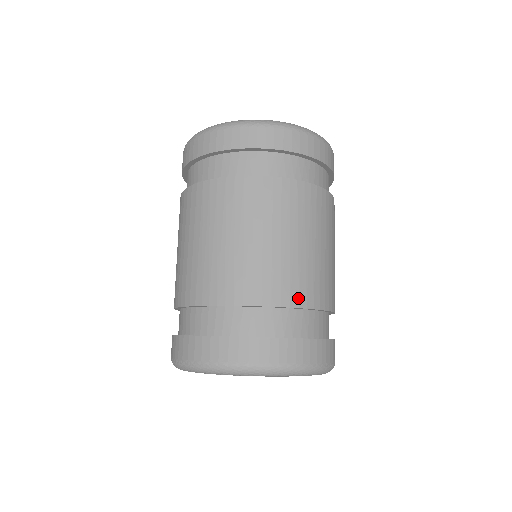
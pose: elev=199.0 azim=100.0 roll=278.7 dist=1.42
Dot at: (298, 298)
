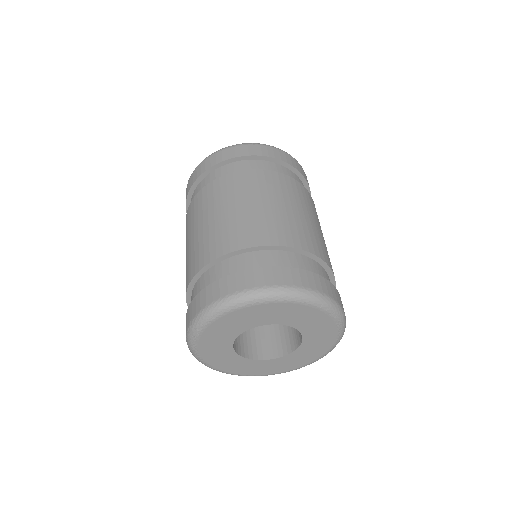
Dot at: (313, 249)
